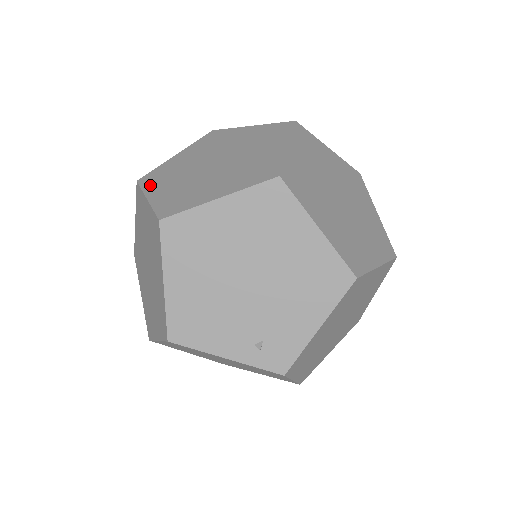
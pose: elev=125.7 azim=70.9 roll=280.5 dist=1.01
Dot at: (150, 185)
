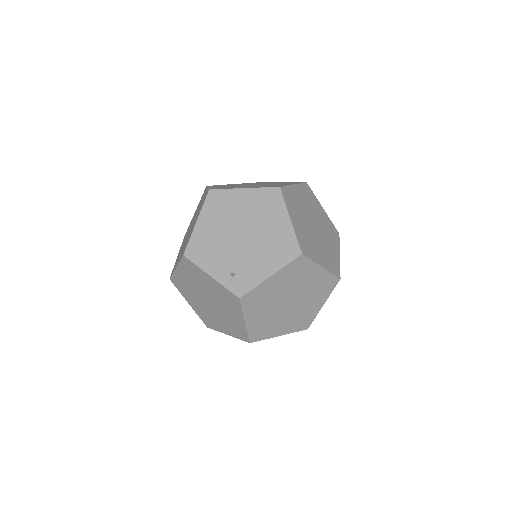
Dot at: (213, 186)
